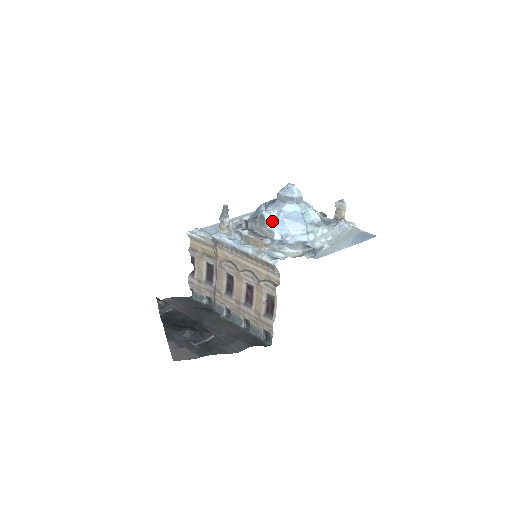
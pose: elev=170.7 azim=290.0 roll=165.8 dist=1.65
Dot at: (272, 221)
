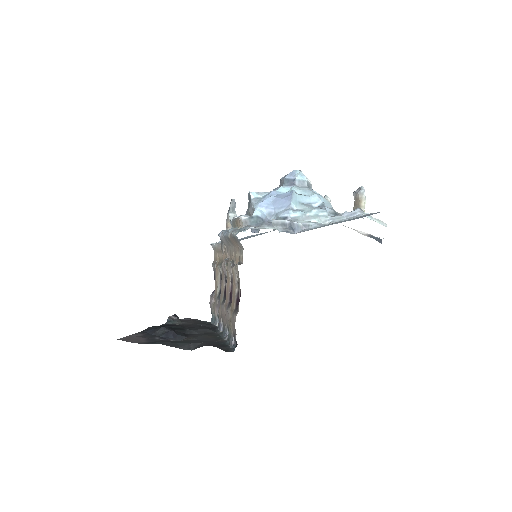
Dot at: (258, 200)
